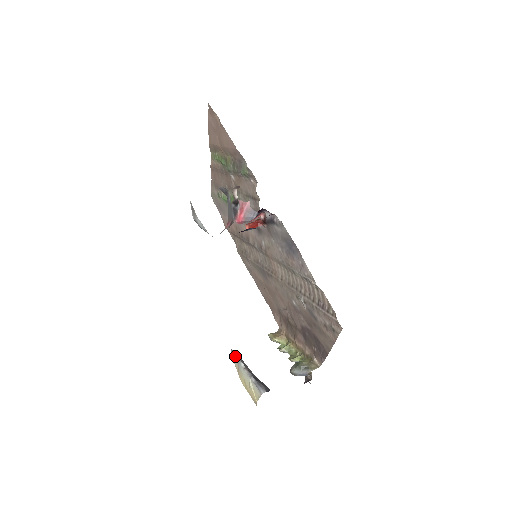
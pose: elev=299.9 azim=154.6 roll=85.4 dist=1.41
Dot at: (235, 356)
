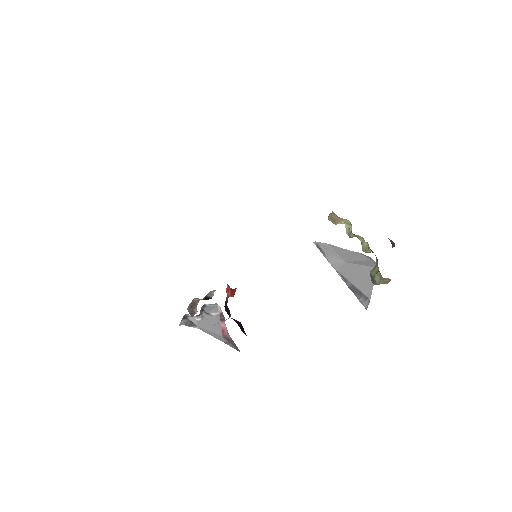
Dot at: occluded
